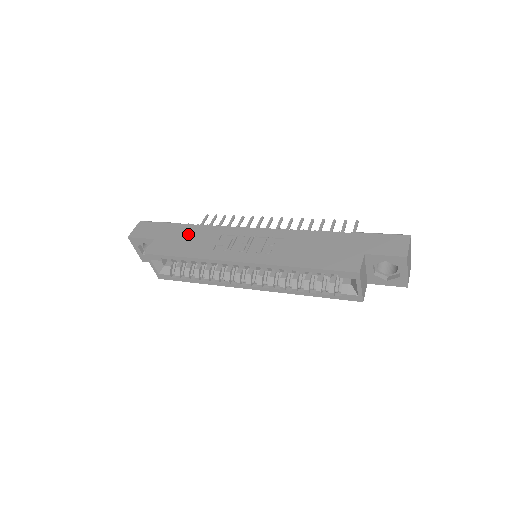
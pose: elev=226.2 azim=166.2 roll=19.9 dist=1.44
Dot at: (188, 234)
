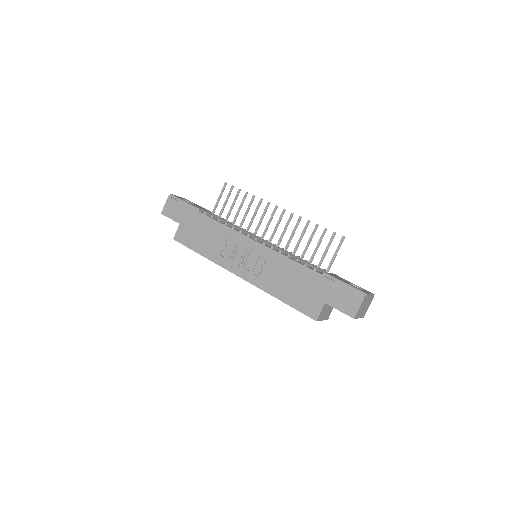
Dot at: (203, 228)
